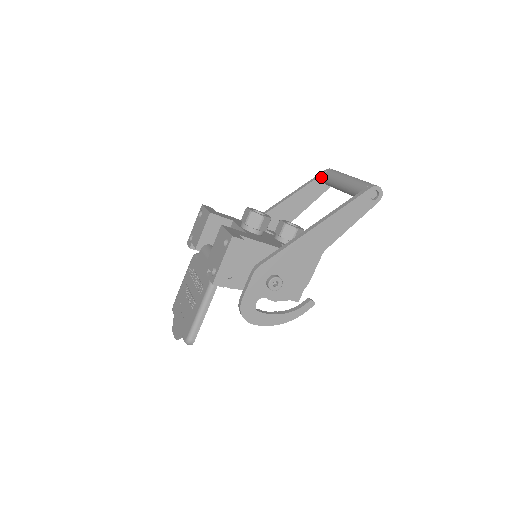
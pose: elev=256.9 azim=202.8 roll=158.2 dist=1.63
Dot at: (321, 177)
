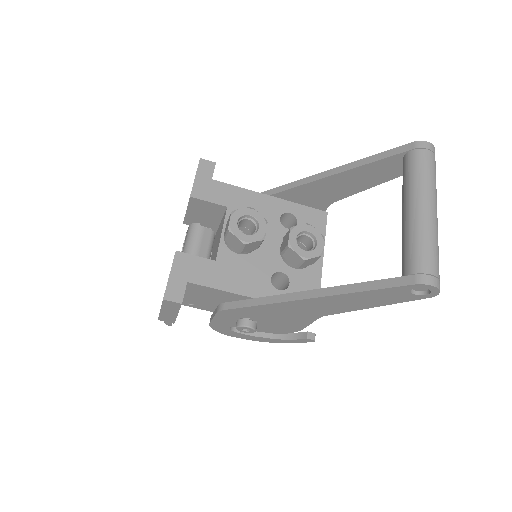
Dot at: (398, 156)
